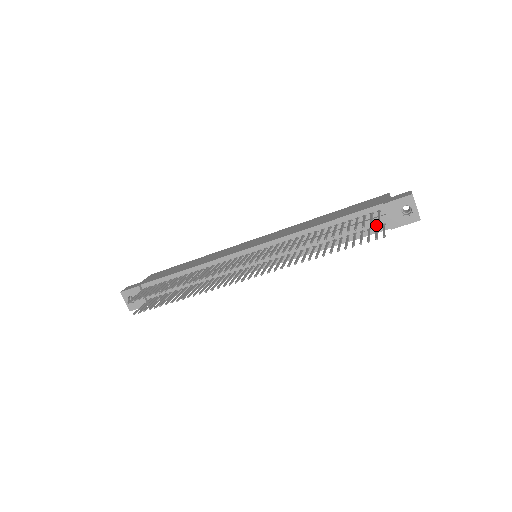
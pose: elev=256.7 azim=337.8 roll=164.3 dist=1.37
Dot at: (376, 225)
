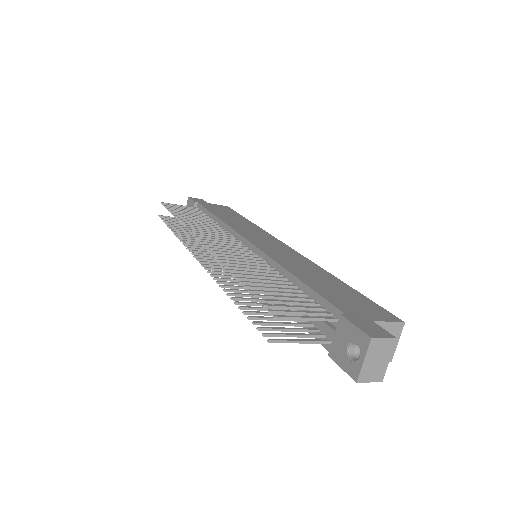
Dot at: (325, 333)
